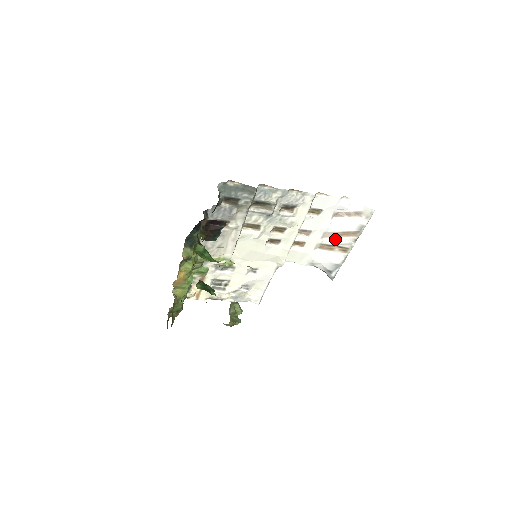
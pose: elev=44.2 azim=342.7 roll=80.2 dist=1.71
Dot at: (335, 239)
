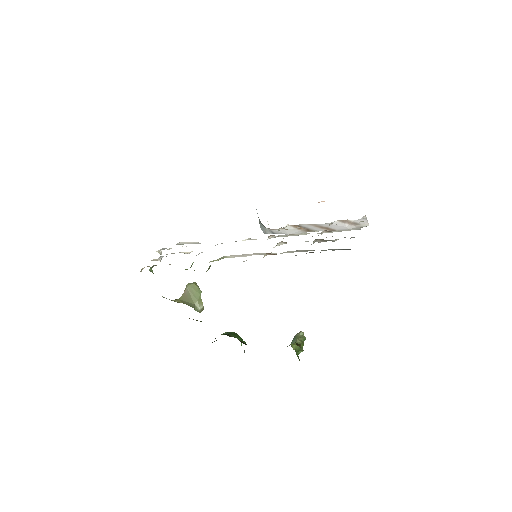
Dot at: (314, 227)
